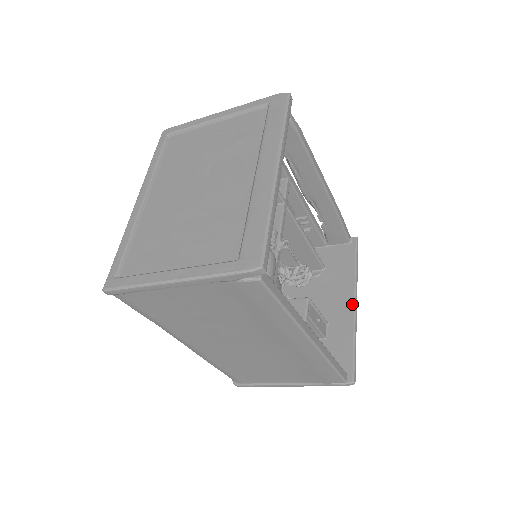
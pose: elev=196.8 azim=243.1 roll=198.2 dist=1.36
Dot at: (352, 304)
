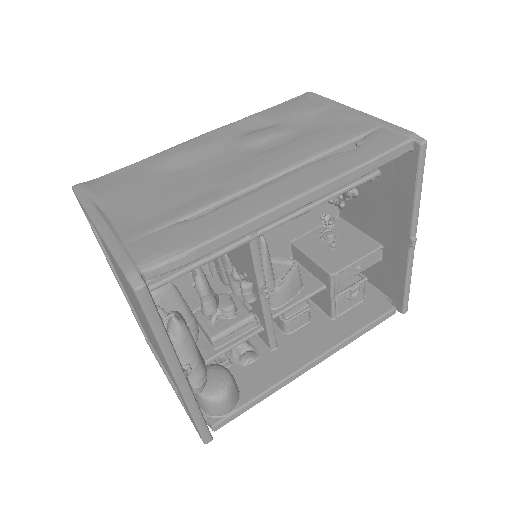
Dot at: (406, 243)
